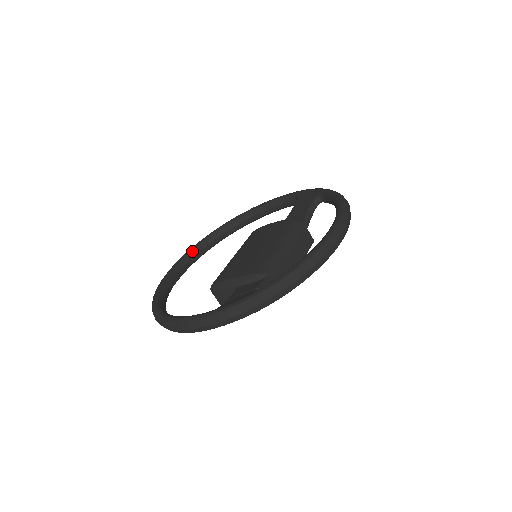
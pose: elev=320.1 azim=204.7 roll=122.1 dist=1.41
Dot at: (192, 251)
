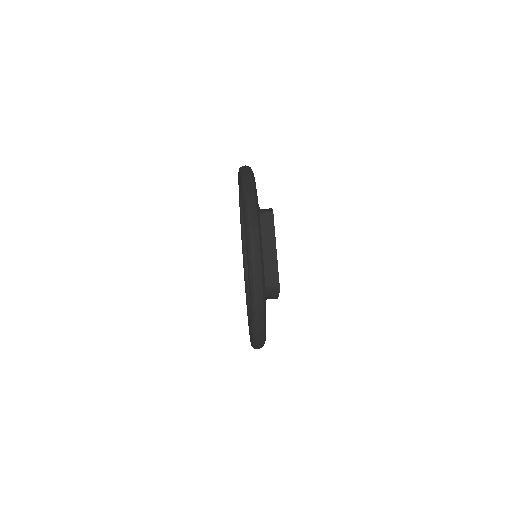
Dot at: (244, 250)
